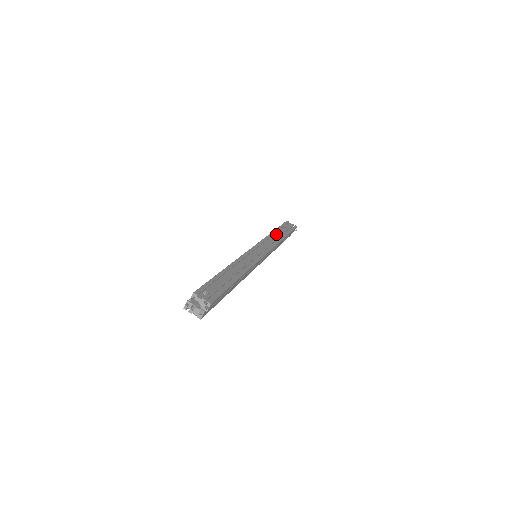
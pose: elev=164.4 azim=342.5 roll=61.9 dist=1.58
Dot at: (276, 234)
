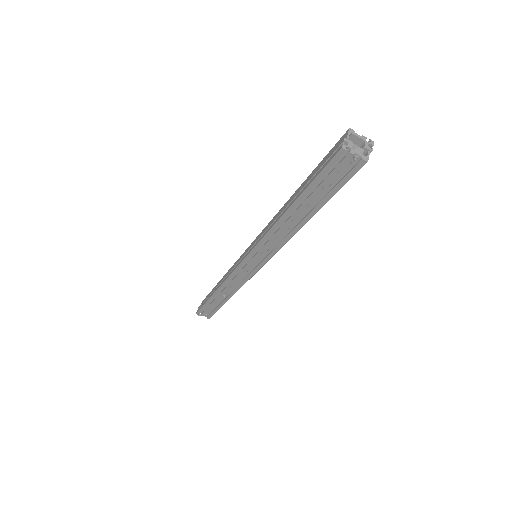
Dot at: occluded
